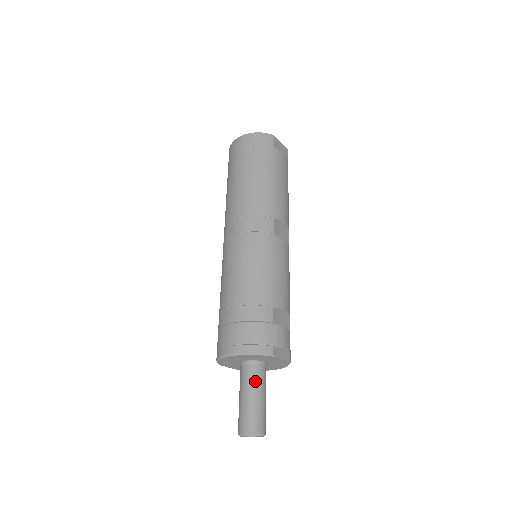
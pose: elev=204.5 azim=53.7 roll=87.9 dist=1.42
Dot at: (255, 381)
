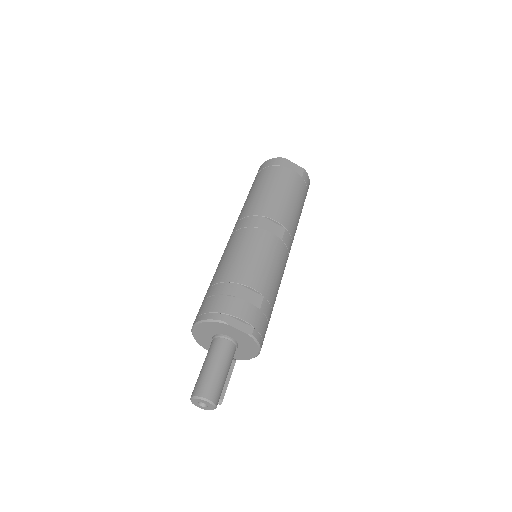
Dot at: (214, 352)
